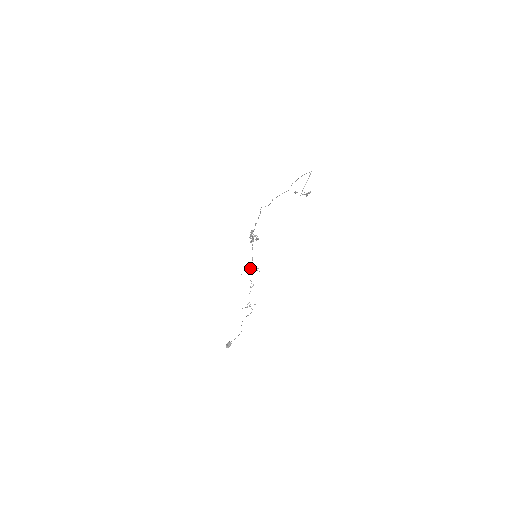
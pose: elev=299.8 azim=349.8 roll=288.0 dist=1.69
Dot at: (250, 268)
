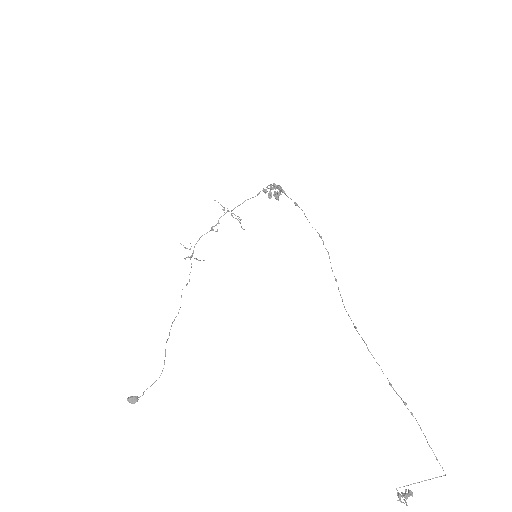
Dot at: occluded
